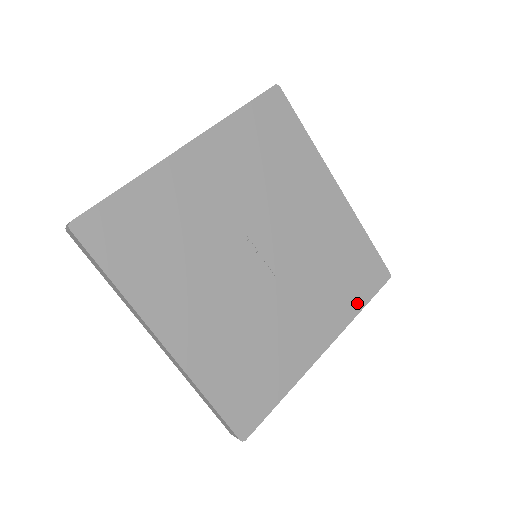
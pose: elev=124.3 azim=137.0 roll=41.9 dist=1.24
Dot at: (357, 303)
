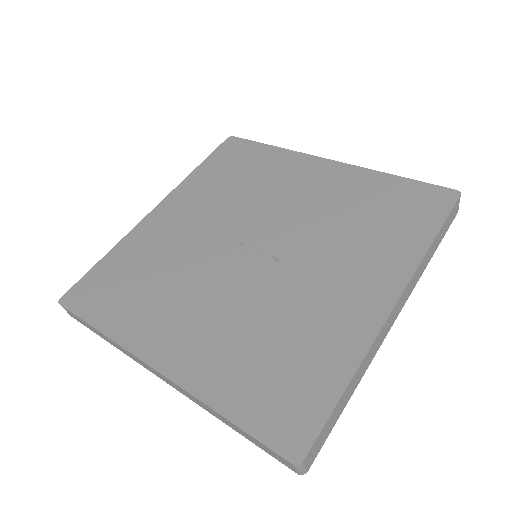
Dot at: (419, 238)
